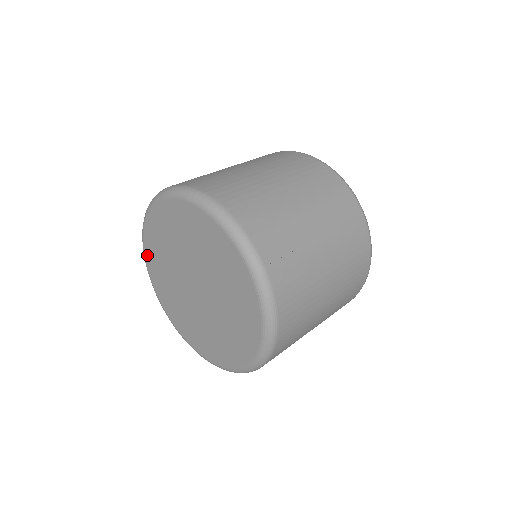
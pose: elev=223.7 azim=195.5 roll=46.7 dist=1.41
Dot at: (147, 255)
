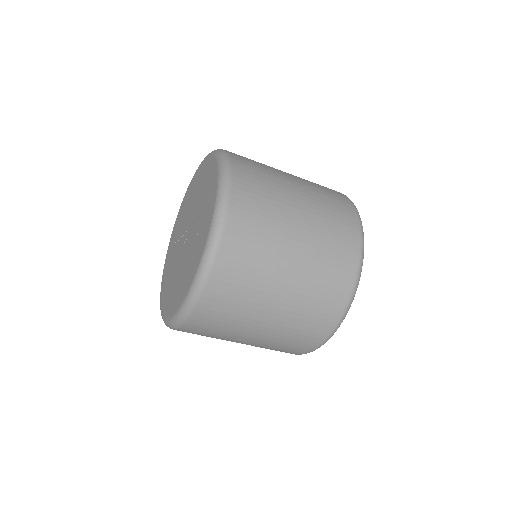
Dot at: (164, 268)
